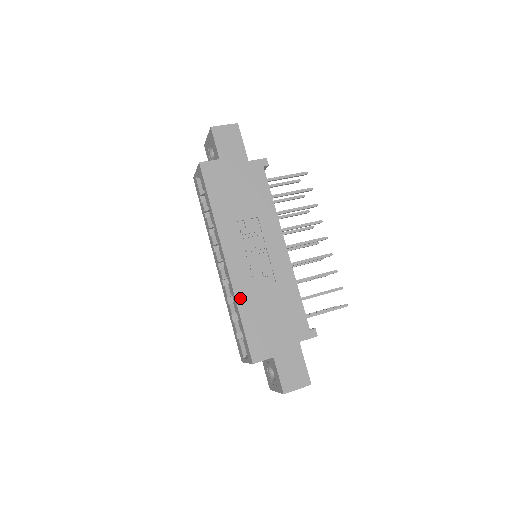
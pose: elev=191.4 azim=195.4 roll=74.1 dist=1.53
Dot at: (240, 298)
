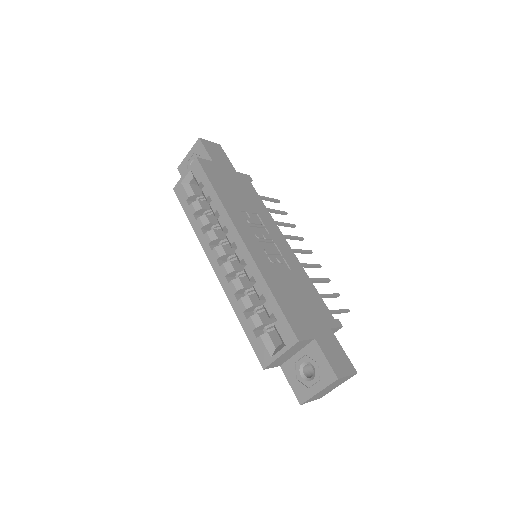
Dot at: (265, 275)
